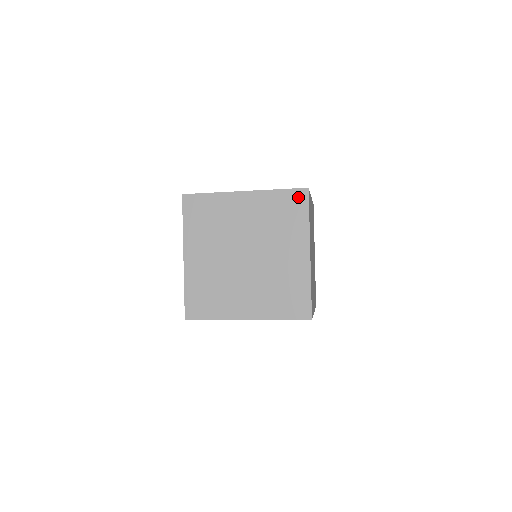
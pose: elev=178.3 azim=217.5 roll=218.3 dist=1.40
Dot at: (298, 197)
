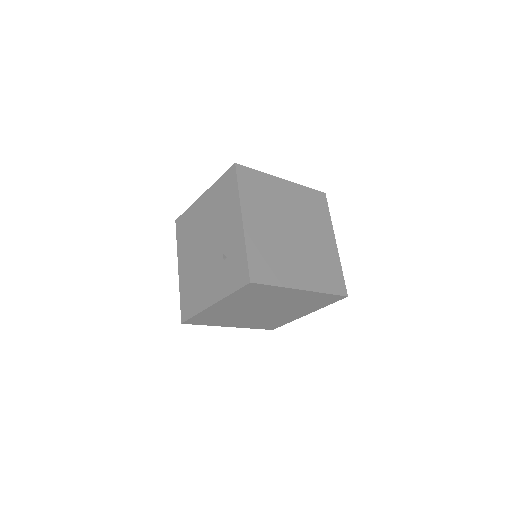
Dot at: (320, 197)
